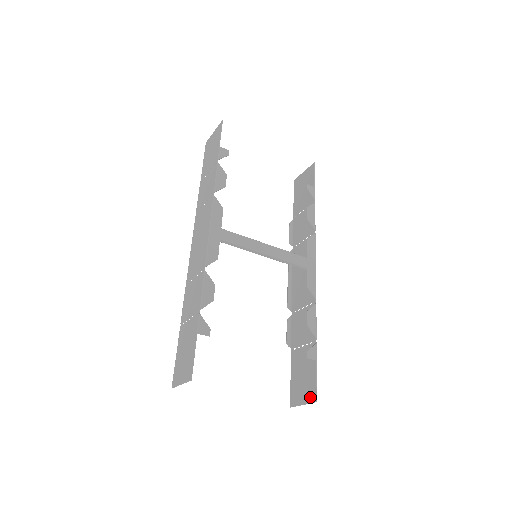
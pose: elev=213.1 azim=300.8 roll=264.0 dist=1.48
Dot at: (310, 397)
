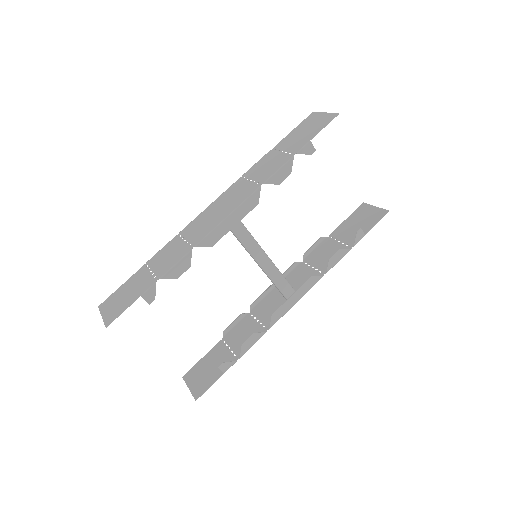
Dot at: (196, 391)
